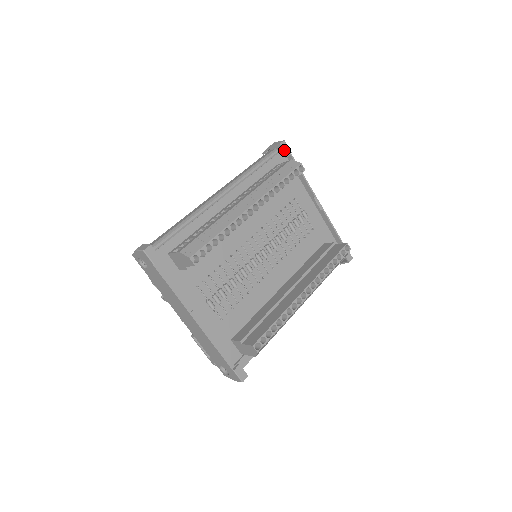
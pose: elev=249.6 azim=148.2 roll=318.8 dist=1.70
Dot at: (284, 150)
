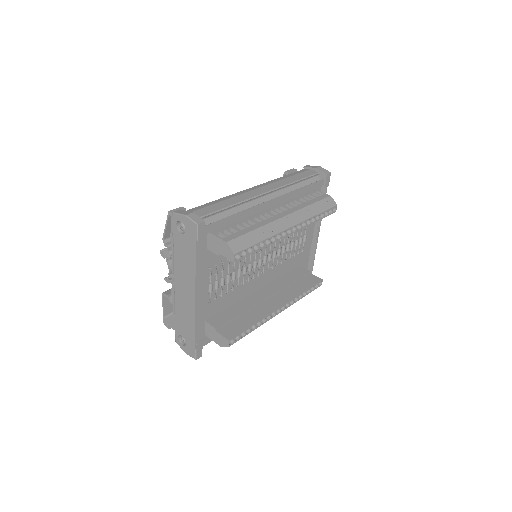
Dot at: (326, 180)
